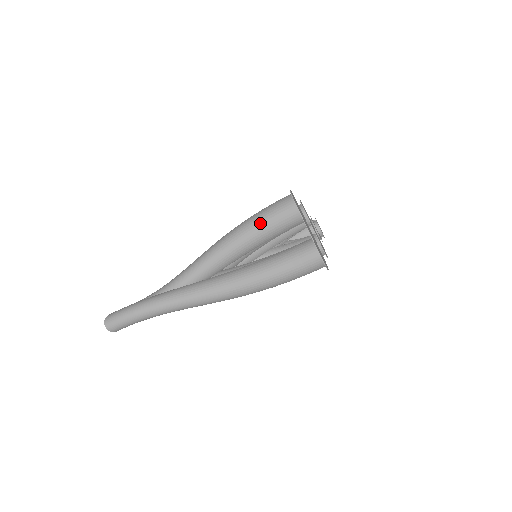
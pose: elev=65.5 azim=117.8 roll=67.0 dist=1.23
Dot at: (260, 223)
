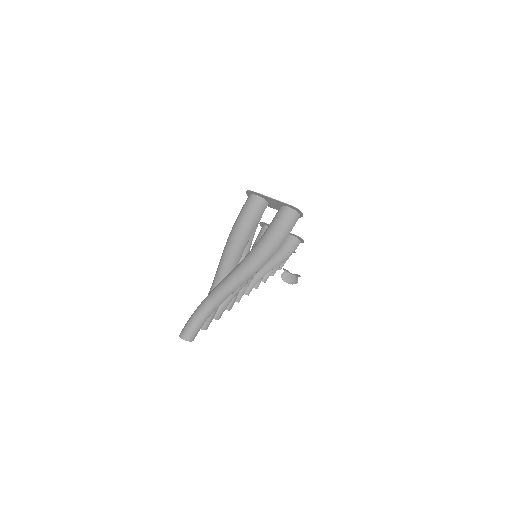
Dot at: (242, 218)
